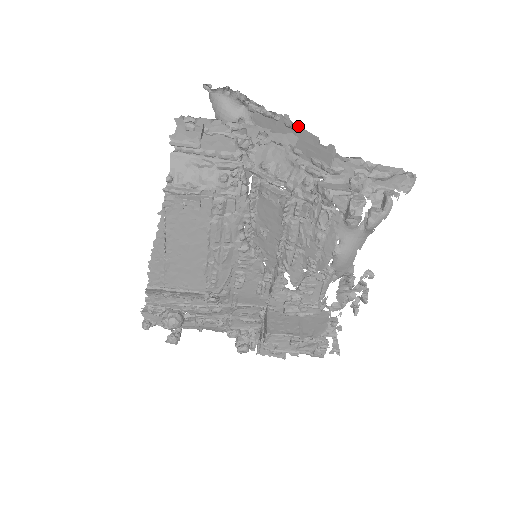
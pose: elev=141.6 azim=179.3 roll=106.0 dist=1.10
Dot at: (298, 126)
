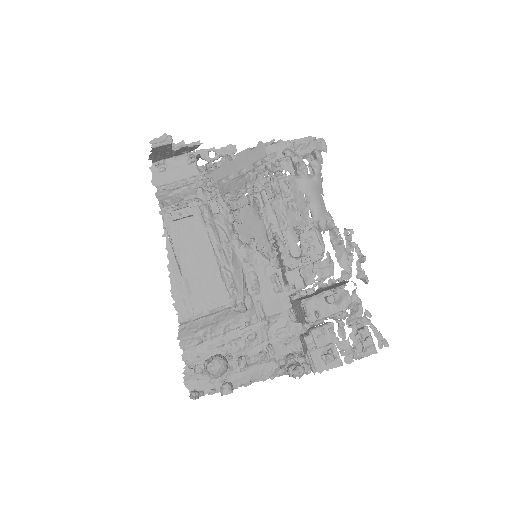
Dot at: occluded
